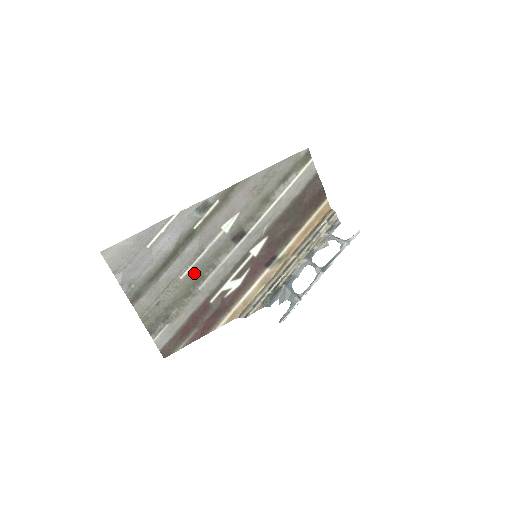
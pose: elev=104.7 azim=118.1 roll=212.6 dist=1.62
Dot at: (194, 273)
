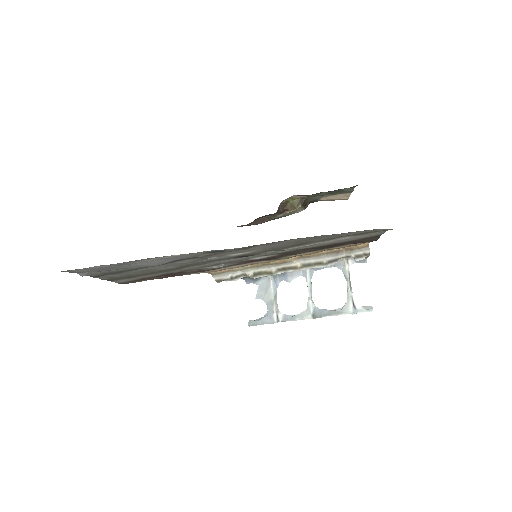
Dot at: (177, 267)
